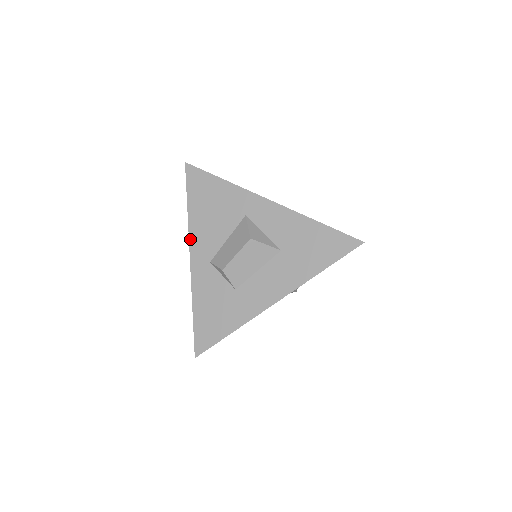
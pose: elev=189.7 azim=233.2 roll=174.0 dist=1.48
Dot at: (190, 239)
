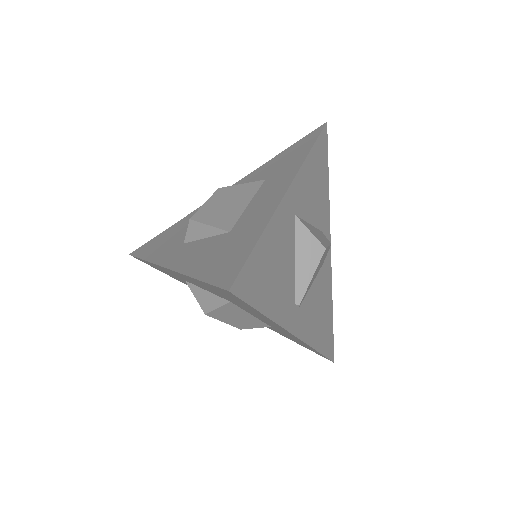
Dot at: occluded
